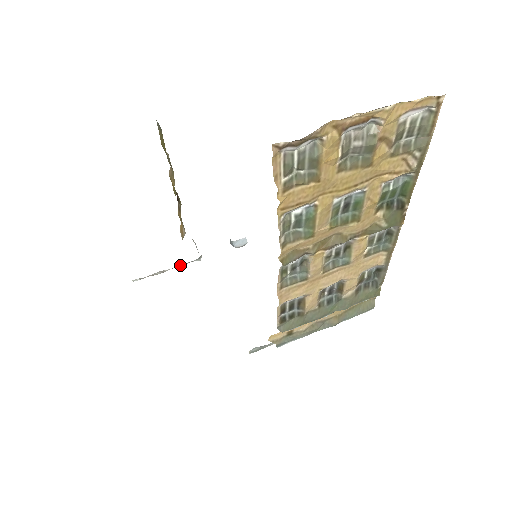
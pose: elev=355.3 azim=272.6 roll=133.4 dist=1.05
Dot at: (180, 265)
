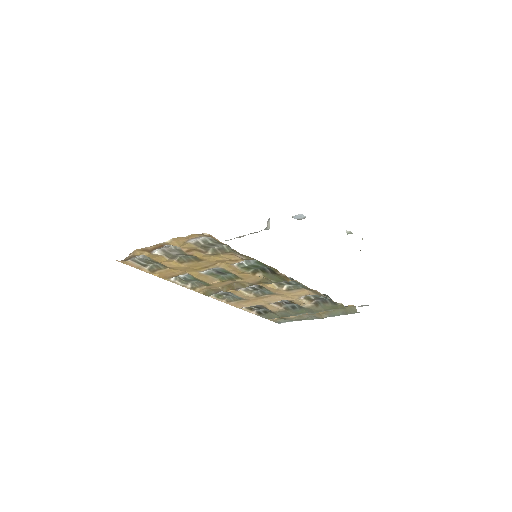
Dot at: (253, 233)
